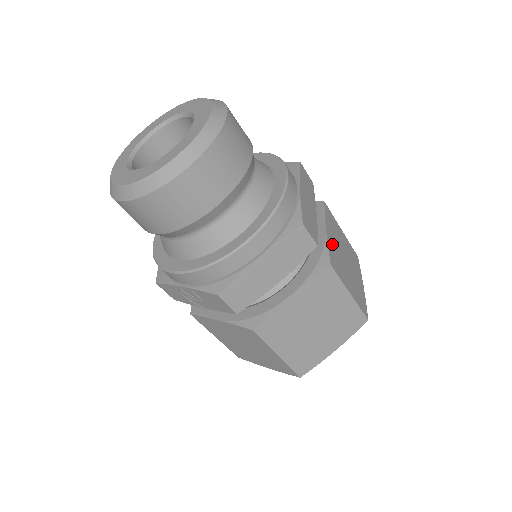
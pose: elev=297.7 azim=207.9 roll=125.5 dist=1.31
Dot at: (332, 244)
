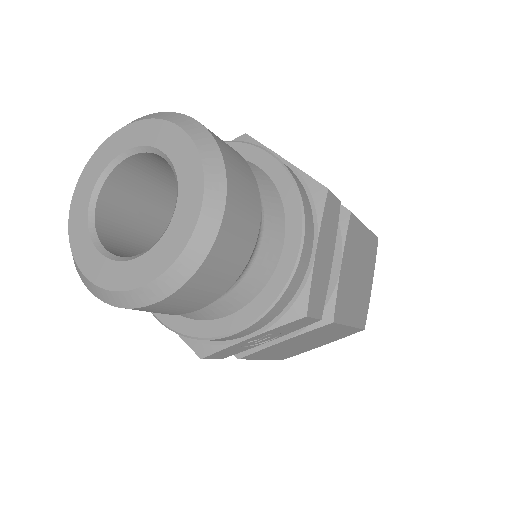
Dot at: occluded
